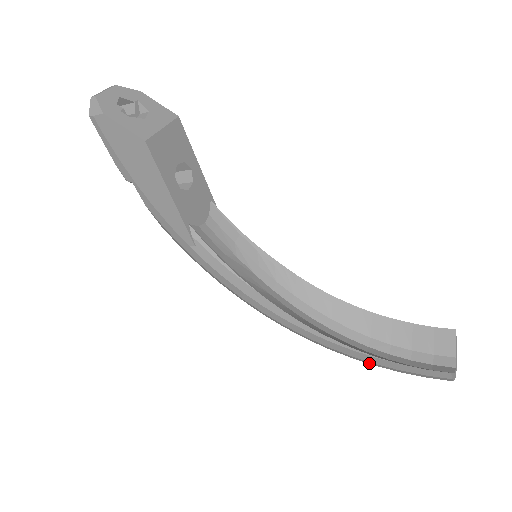
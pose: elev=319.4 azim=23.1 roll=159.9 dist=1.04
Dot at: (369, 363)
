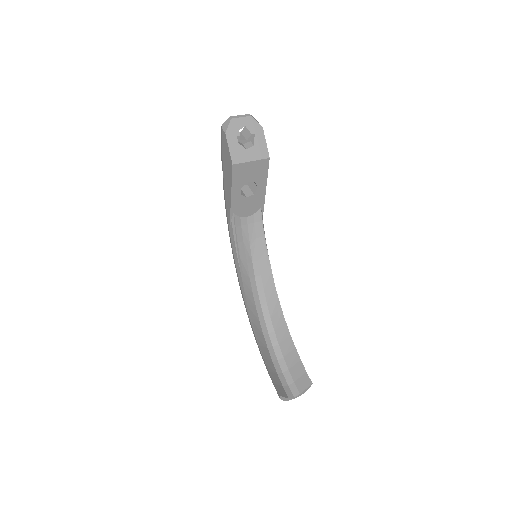
Dot at: occluded
